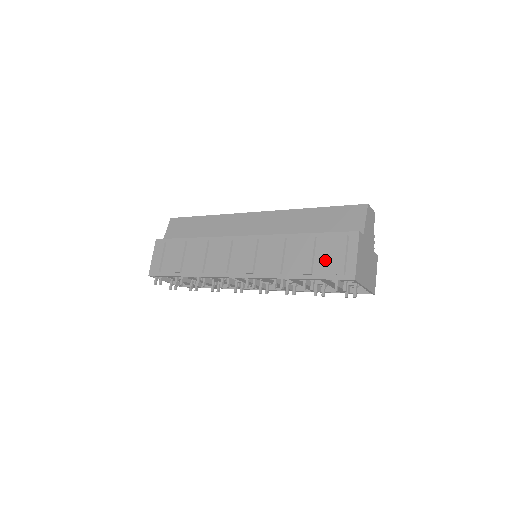
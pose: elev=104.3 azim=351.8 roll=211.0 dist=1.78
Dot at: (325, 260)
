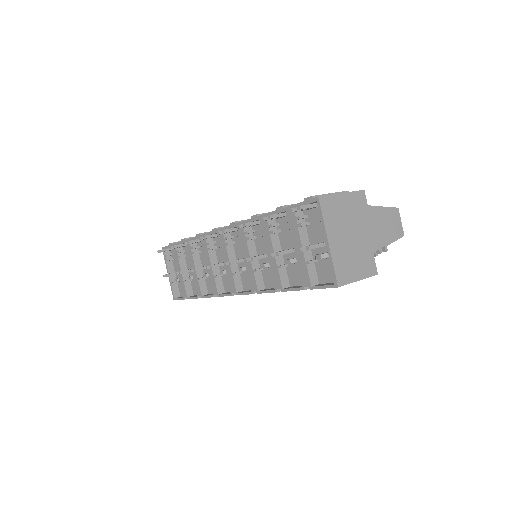
Dot at: occluded
